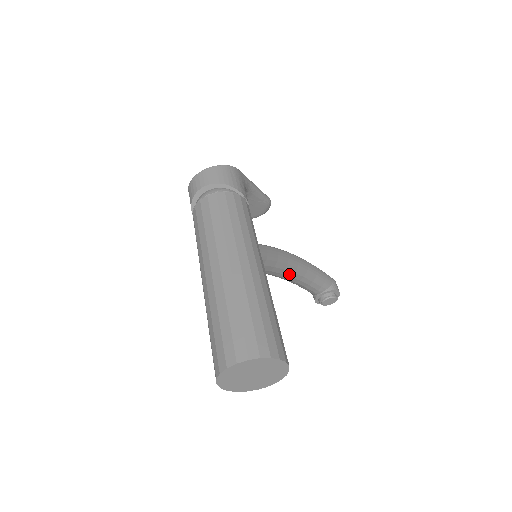
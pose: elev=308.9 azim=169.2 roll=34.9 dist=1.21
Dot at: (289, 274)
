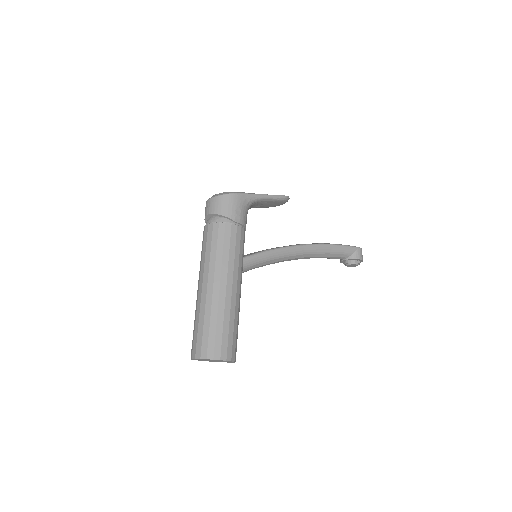
Dot at: (295, 259)
